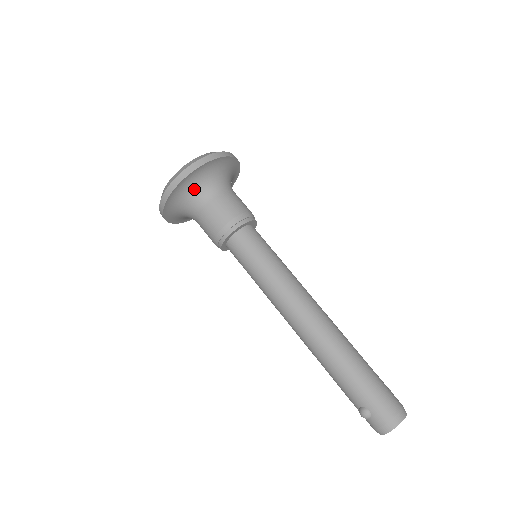
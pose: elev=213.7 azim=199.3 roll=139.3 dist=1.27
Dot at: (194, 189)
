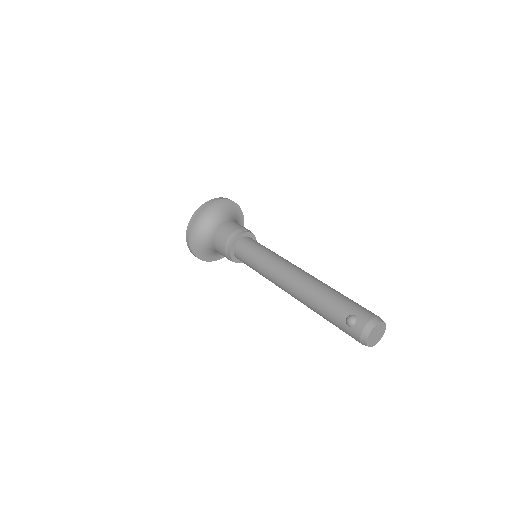
Dot at: (216, 214)
